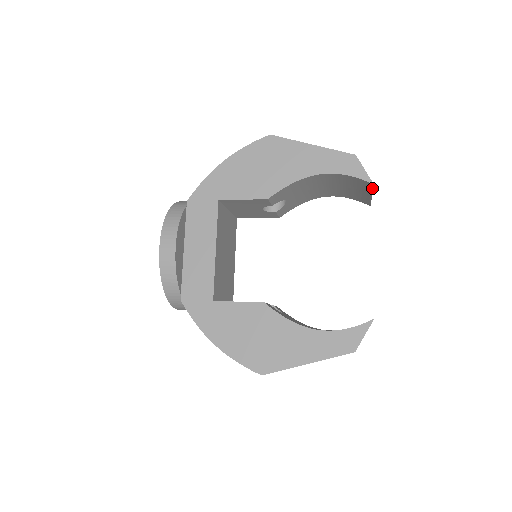
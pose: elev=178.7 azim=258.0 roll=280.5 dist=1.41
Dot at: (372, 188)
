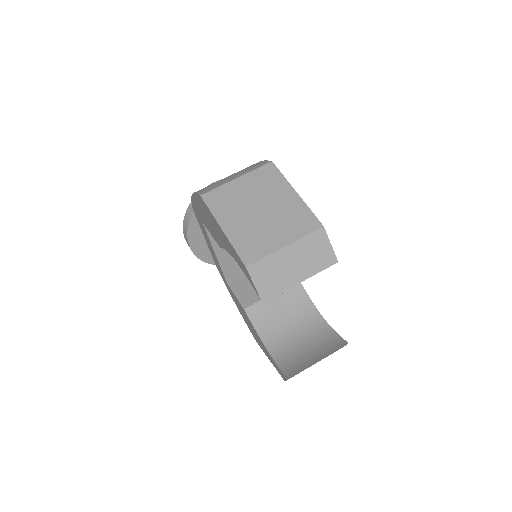
Dot at: (275, 295)
